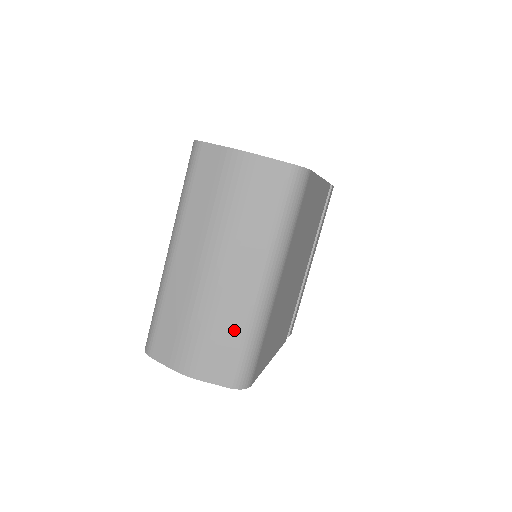
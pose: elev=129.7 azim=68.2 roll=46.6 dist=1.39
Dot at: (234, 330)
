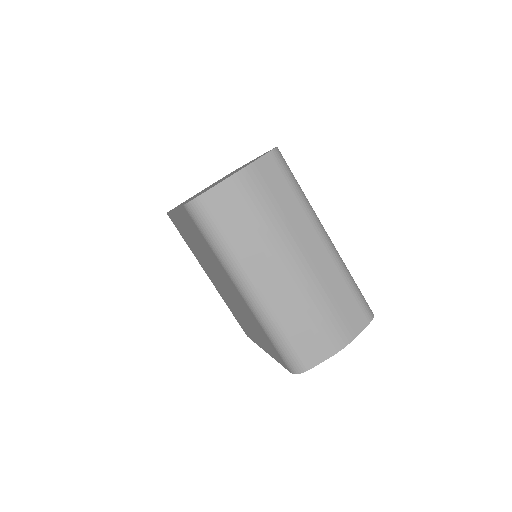
Dot at: (340, 286)
